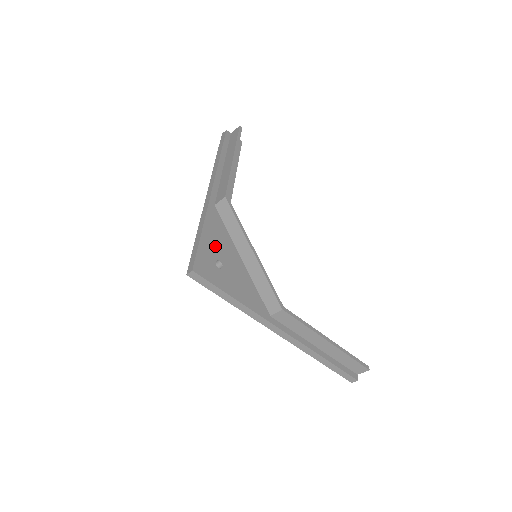
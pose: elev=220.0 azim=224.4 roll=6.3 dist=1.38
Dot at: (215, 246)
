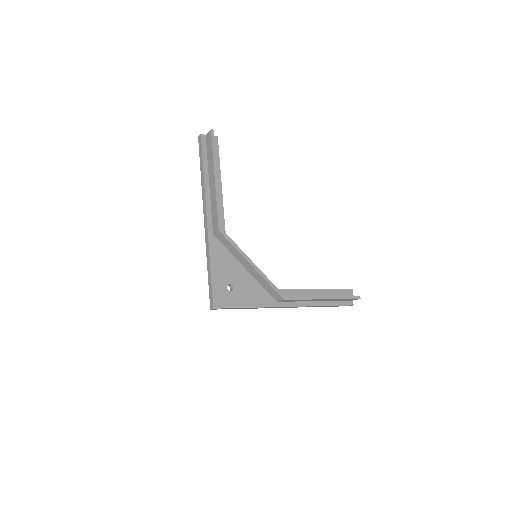
Dot at: (223, 274)
